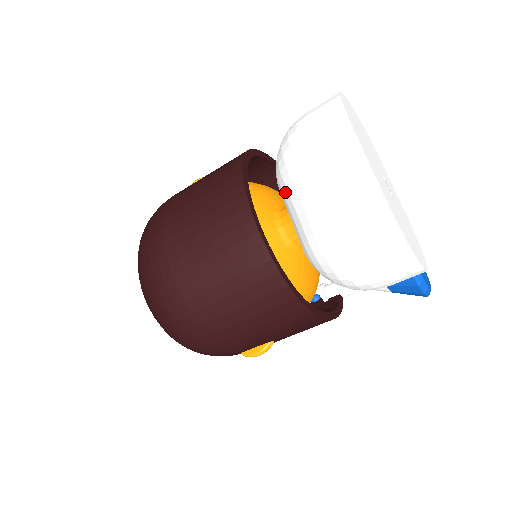
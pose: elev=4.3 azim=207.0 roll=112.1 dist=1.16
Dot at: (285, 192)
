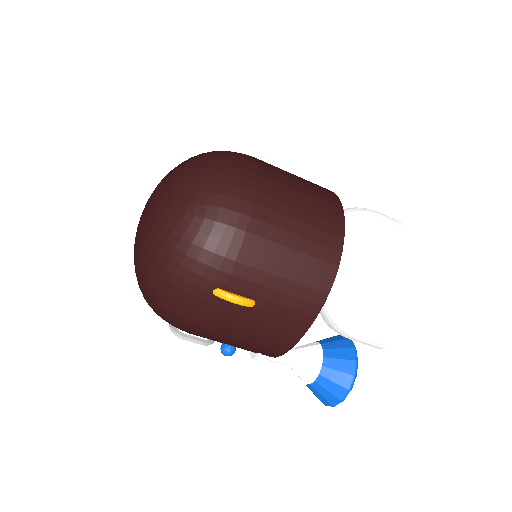
Dot at: occluded
